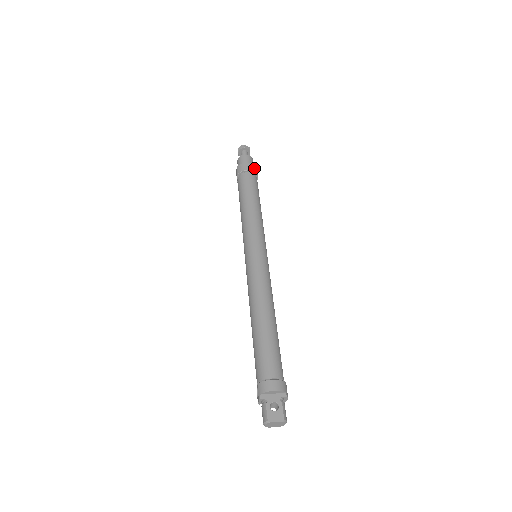
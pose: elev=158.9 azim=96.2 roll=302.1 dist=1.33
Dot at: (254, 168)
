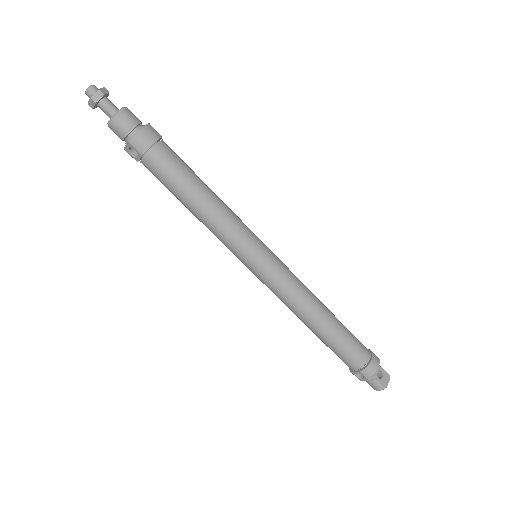
Dot at: (155, 130)
